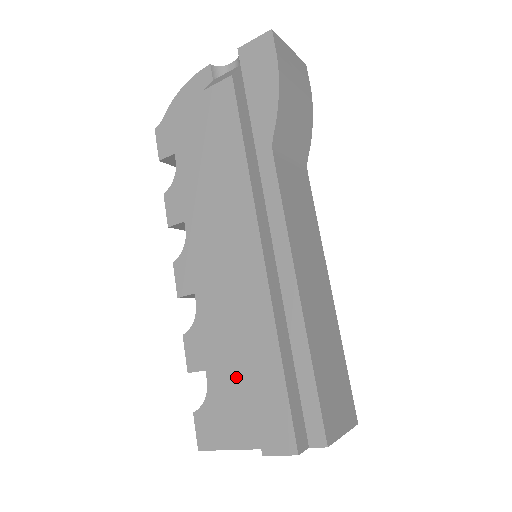
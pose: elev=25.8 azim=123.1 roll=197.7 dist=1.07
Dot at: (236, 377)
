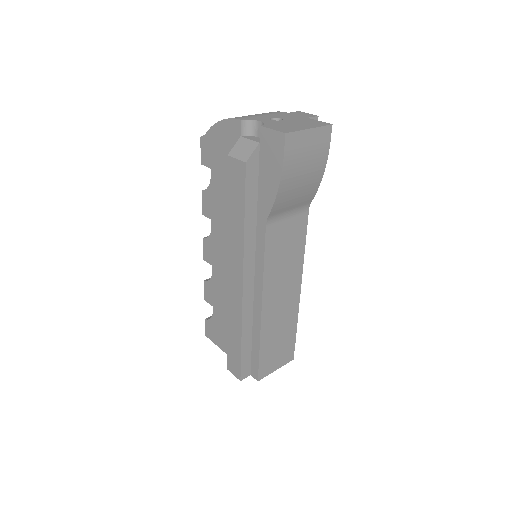
Dot at: (226, 322)
